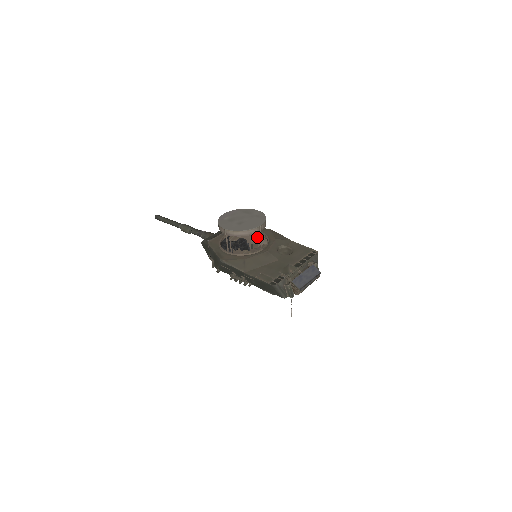
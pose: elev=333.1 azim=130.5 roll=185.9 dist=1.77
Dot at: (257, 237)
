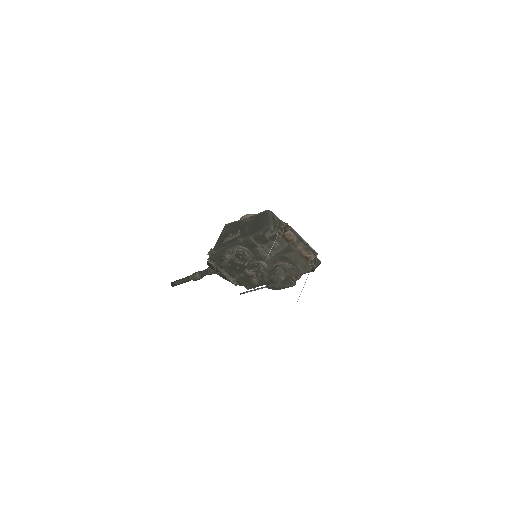
Dot at: occluded
